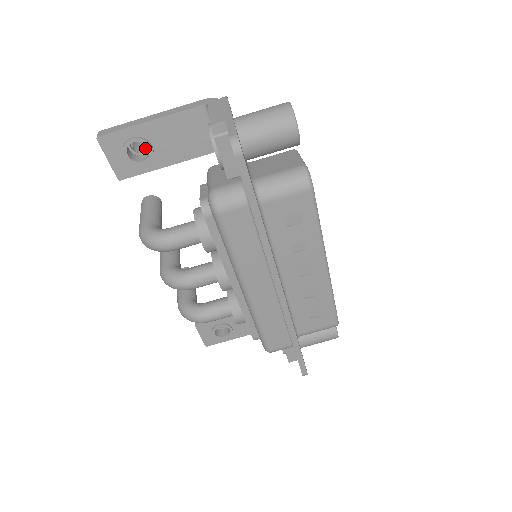
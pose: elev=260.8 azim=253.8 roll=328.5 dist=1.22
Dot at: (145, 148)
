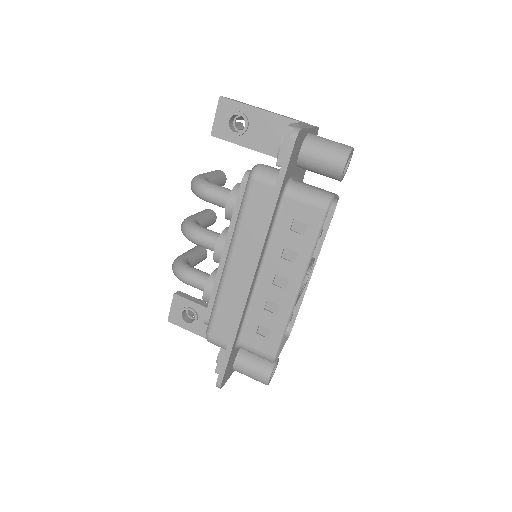
Dot at: occluded
